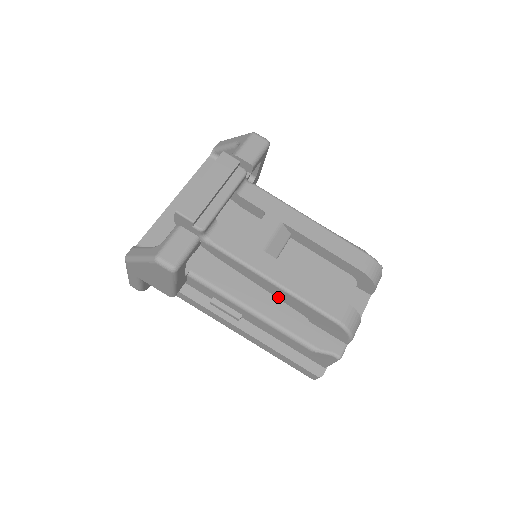
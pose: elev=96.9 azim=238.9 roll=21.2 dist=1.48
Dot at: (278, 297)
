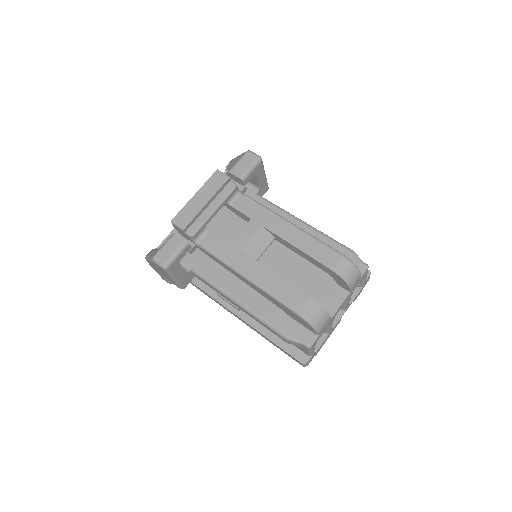
Dot at: (257, 291)
